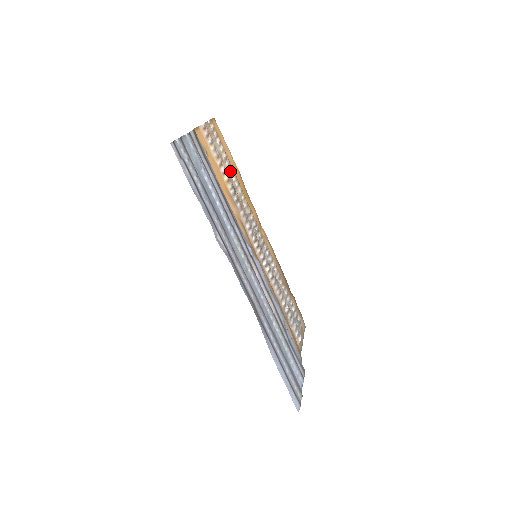
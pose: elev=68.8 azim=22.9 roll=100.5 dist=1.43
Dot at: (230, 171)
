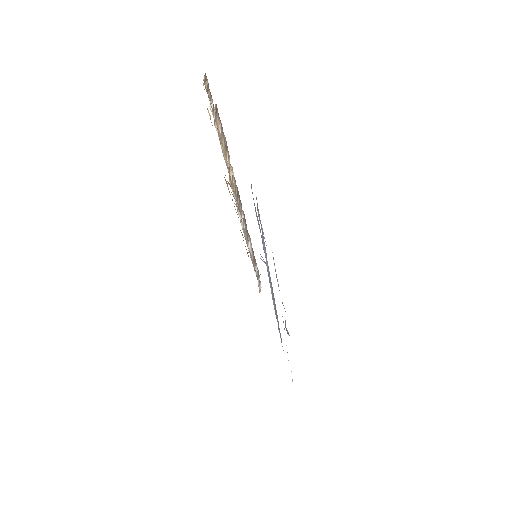
Dot at: occluded
